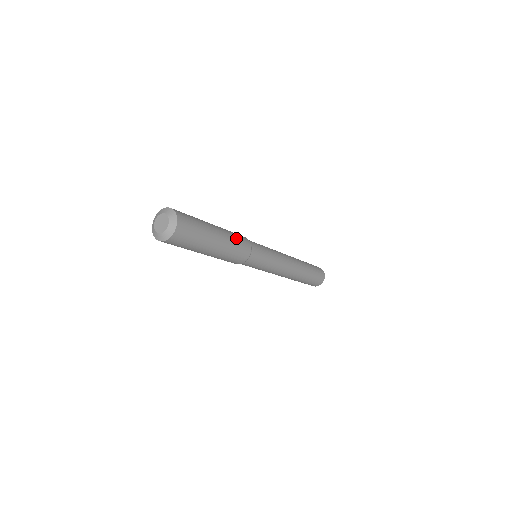
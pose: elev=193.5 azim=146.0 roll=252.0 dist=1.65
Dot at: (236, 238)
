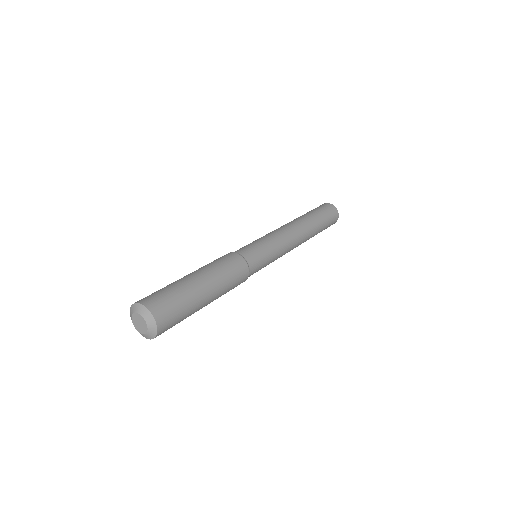
Dot at: (230, 289)
